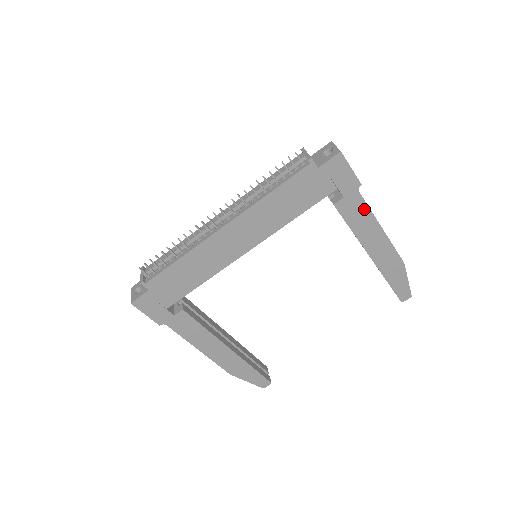
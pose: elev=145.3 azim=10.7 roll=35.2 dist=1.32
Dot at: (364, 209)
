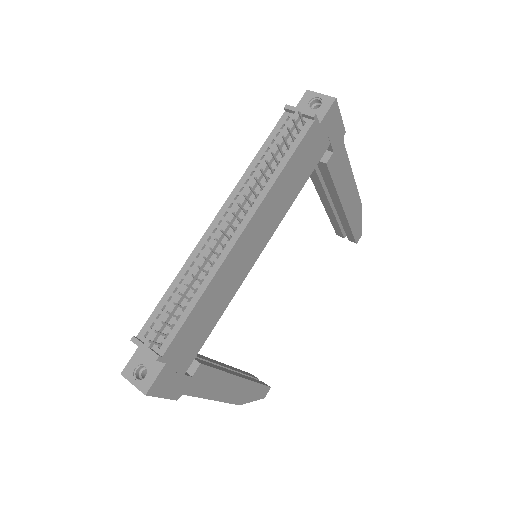
Dot at: (344, 159)
